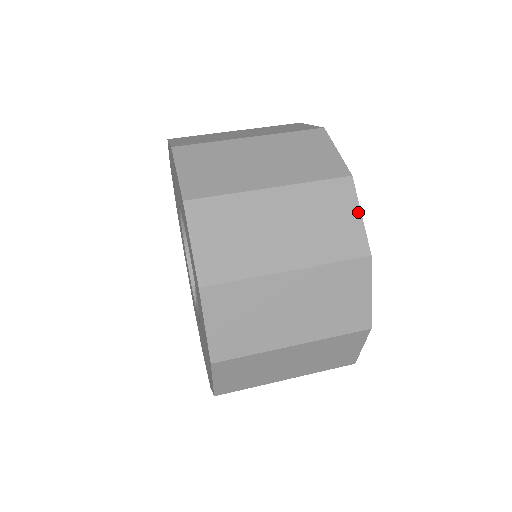
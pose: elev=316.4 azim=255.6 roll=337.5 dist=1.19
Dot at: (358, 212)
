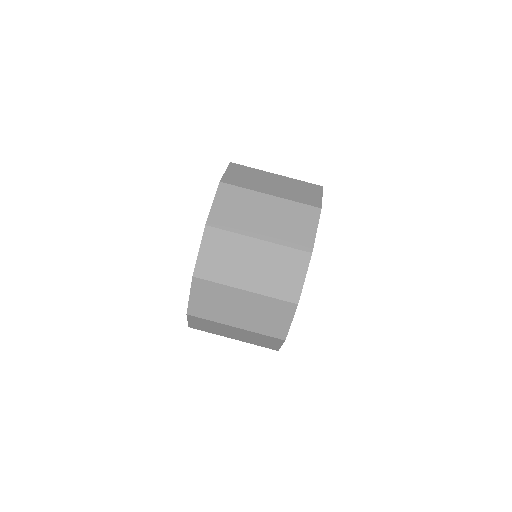
Dot at: (280, 345)
